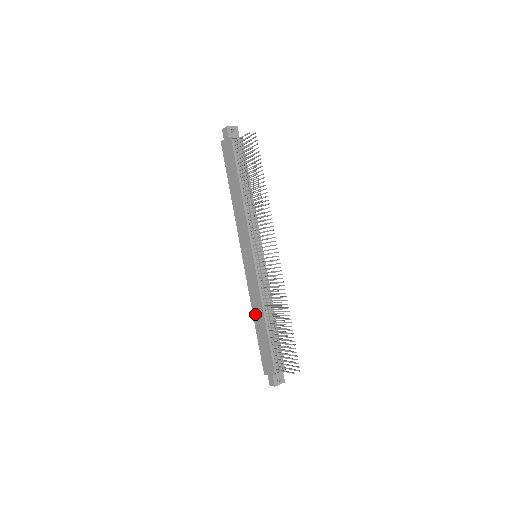
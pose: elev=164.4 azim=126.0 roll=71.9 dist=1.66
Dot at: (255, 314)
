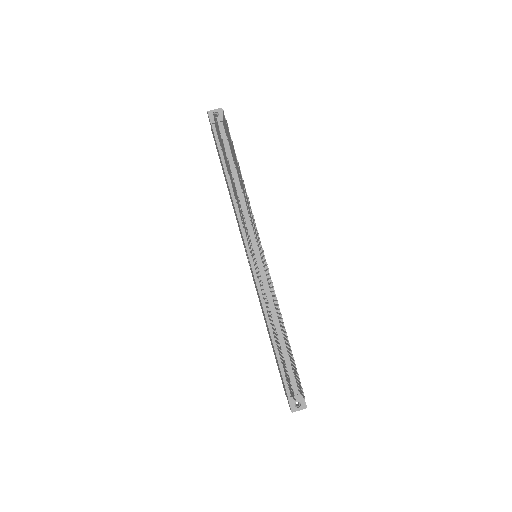
Dot at: (266, 324)
